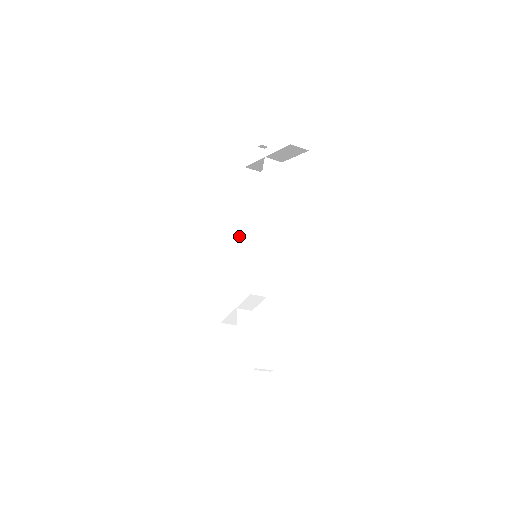
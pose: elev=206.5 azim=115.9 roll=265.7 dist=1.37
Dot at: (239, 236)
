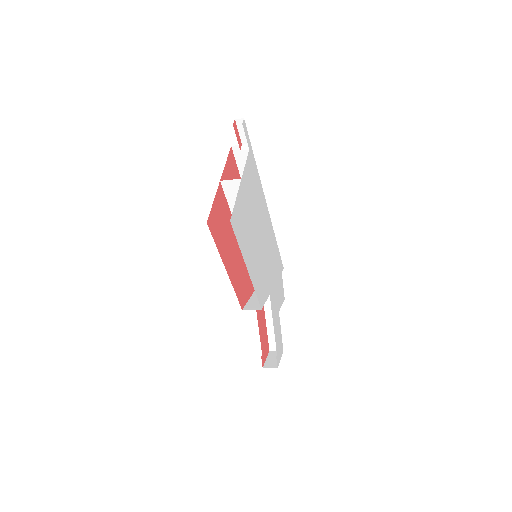
Dot at: occluded
